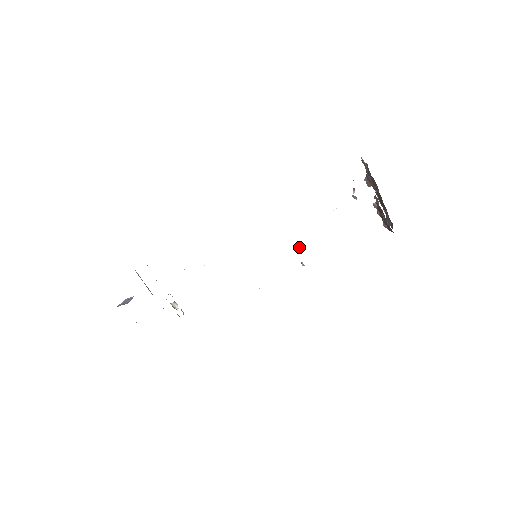
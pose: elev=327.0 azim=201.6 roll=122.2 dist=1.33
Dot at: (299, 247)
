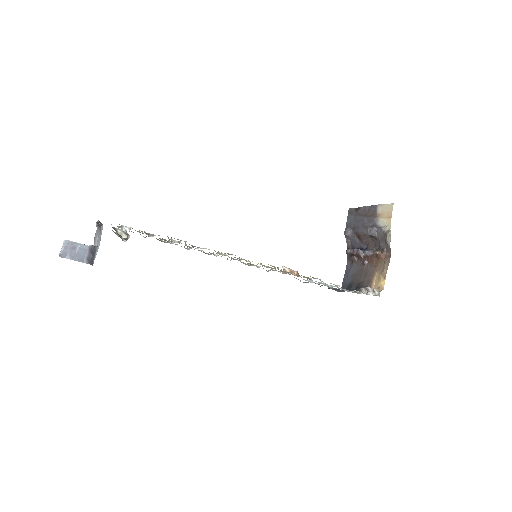
Dot at: (297, 272)
